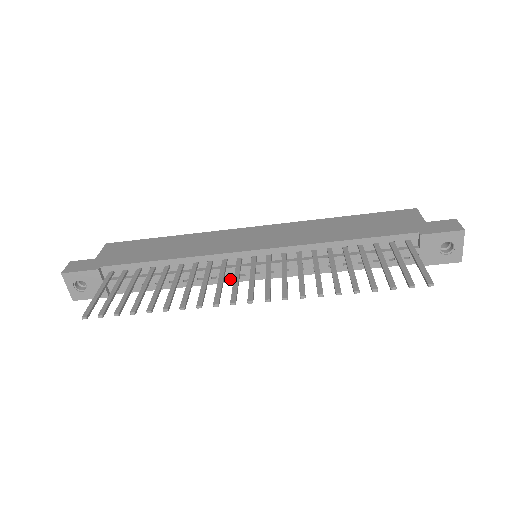
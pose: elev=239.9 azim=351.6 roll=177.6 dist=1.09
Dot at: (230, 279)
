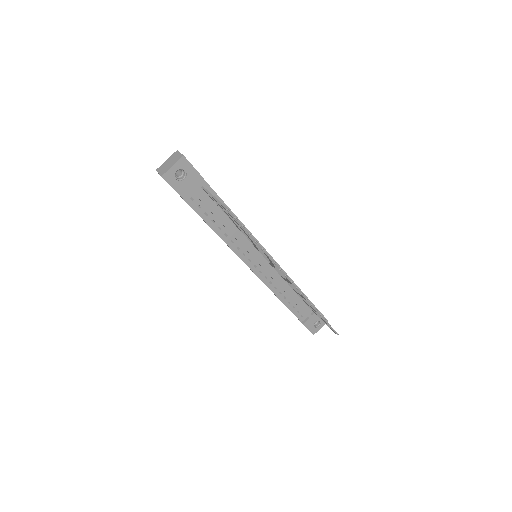
Dot at: (243, 257)
